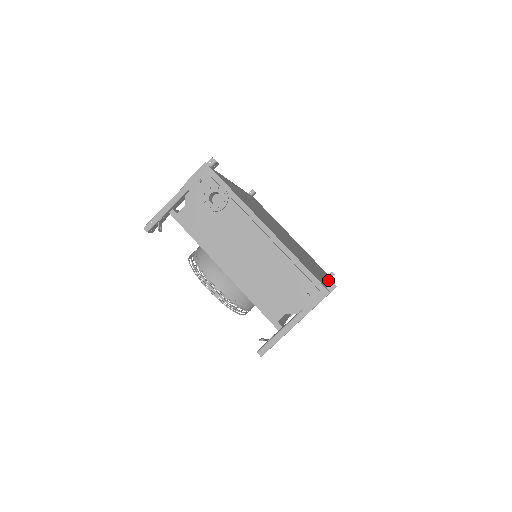
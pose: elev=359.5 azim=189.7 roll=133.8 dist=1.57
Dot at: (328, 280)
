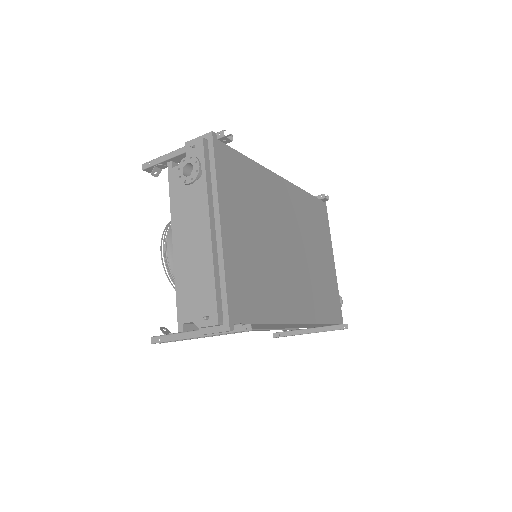
Dot at: (335, 329)
